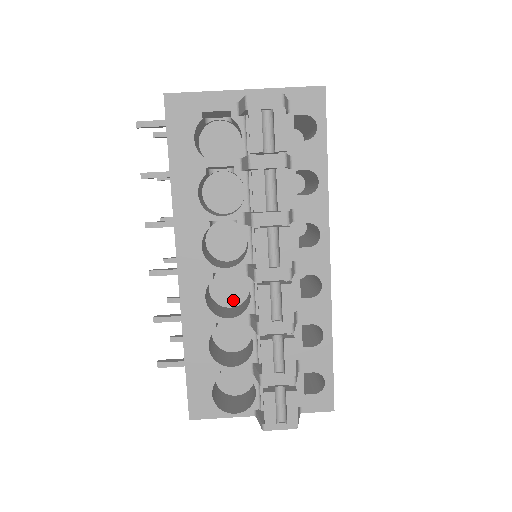
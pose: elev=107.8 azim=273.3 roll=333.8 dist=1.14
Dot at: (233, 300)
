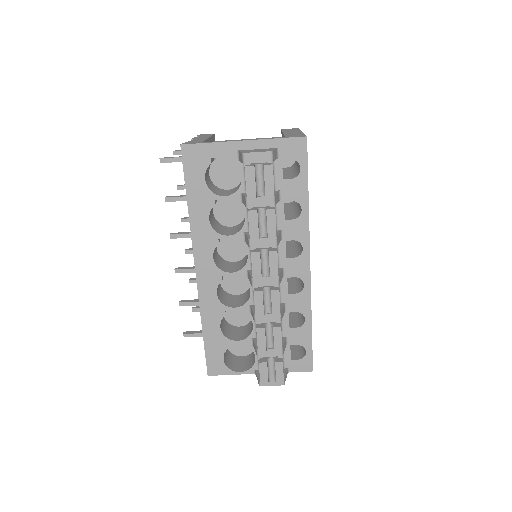
Dot at: (239, 290)
